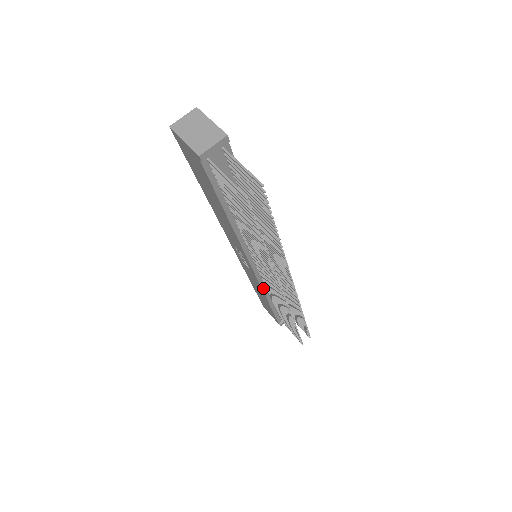
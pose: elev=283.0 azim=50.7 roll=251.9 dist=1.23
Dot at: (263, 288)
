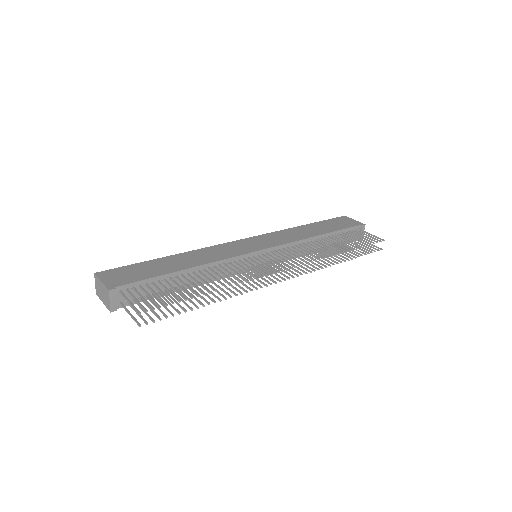
Dot at: occluded
